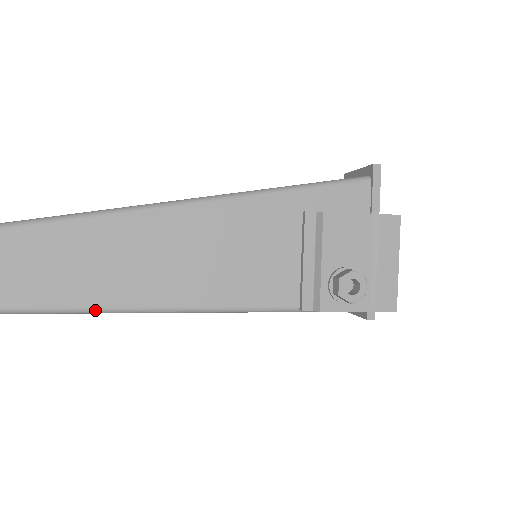
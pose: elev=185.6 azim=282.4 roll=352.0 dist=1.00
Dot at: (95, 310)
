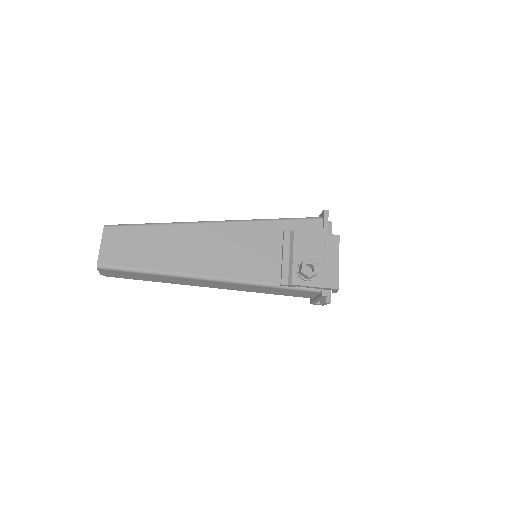
Dot at: (164, 273)
